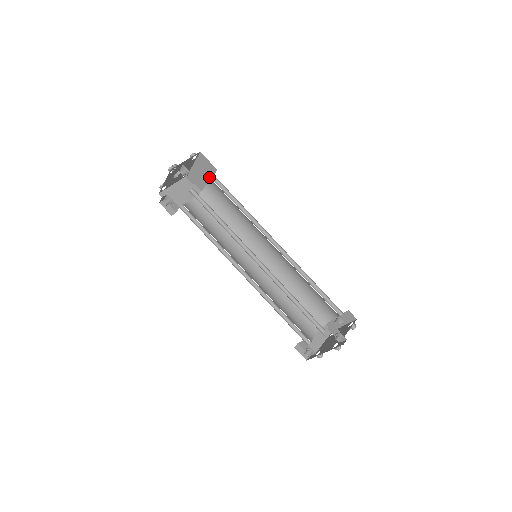
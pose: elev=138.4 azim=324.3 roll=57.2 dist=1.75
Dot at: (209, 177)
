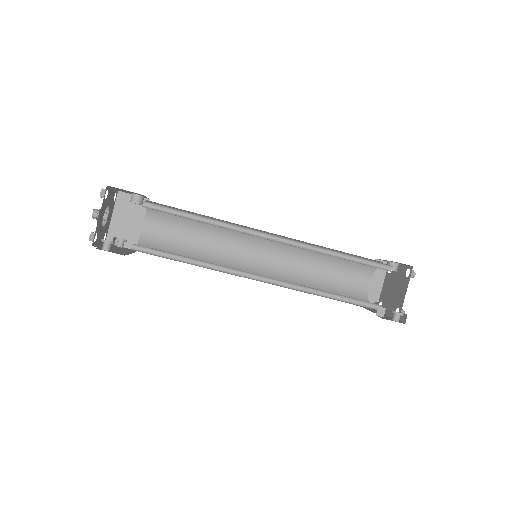
Dot at: (142, 196)
